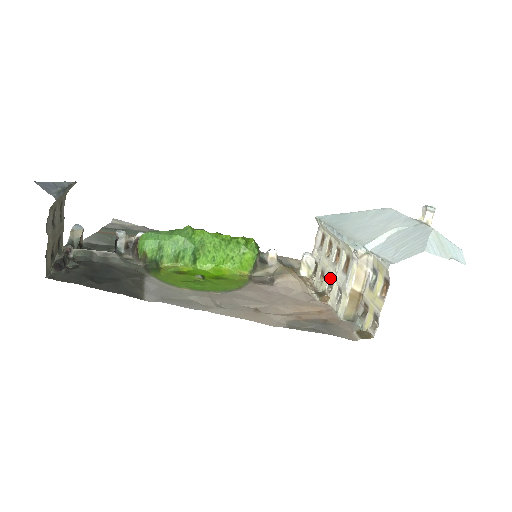
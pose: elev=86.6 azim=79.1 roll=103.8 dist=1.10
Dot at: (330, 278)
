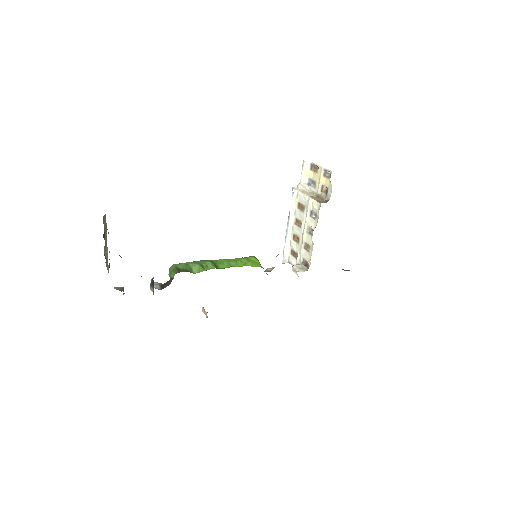
Dot at: (306, 231)
